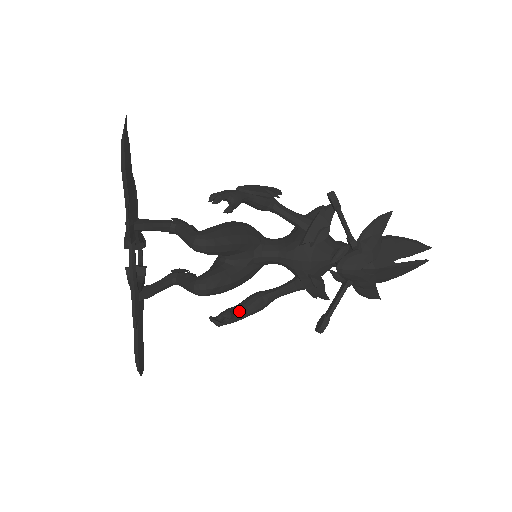
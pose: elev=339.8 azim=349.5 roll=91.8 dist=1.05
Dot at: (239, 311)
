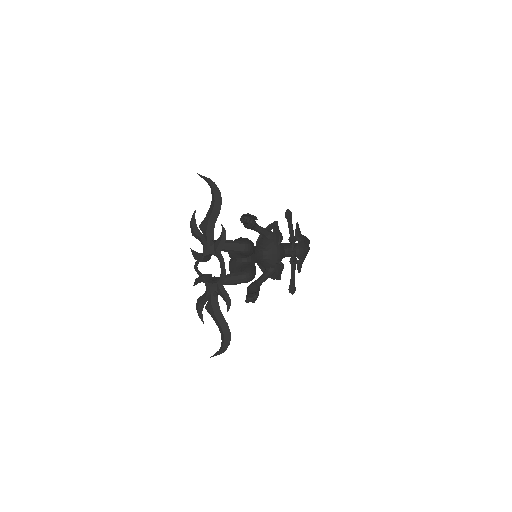
Dot at: occluded
